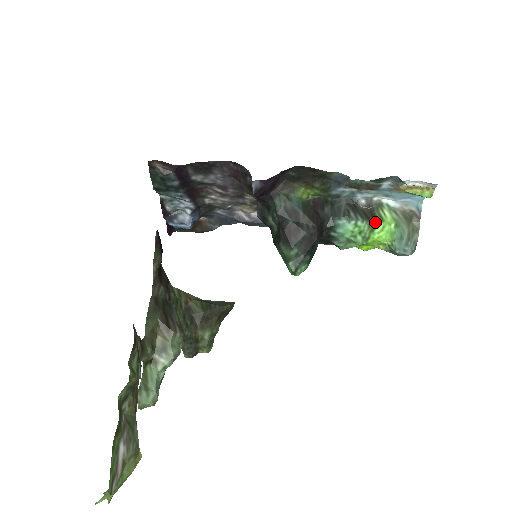
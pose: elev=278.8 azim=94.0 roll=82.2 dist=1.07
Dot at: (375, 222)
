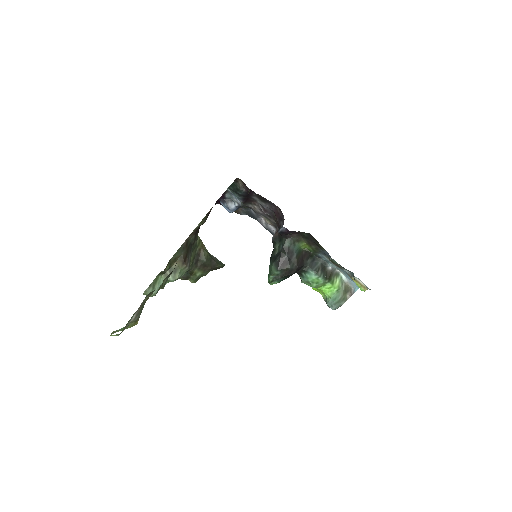
Dot at: (328, 282)
